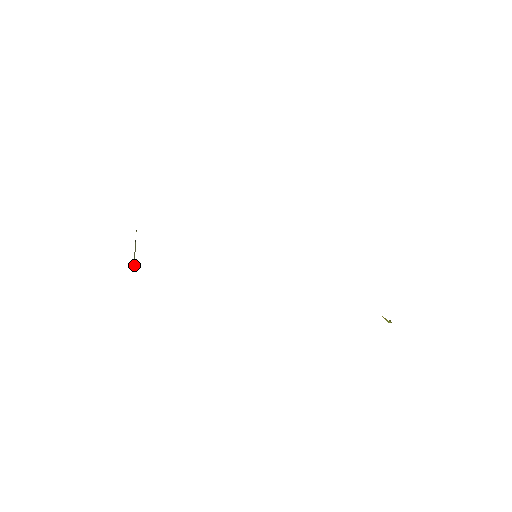
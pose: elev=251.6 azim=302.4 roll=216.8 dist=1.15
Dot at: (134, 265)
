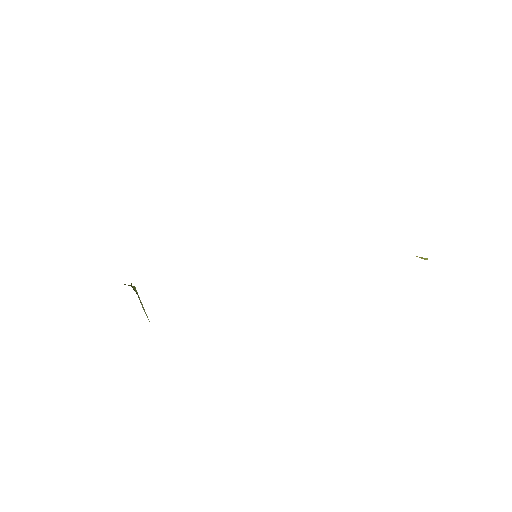
Dot at: (147, 317)
